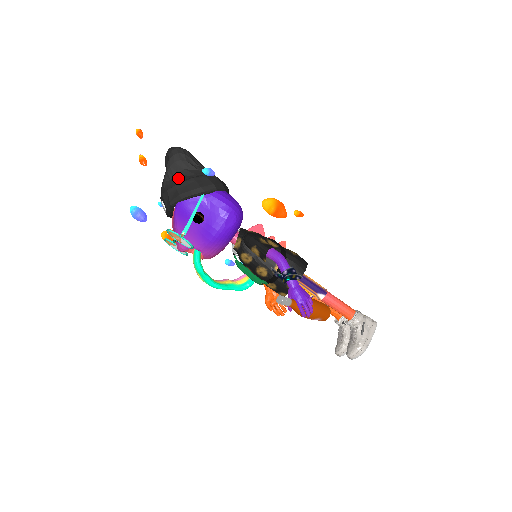
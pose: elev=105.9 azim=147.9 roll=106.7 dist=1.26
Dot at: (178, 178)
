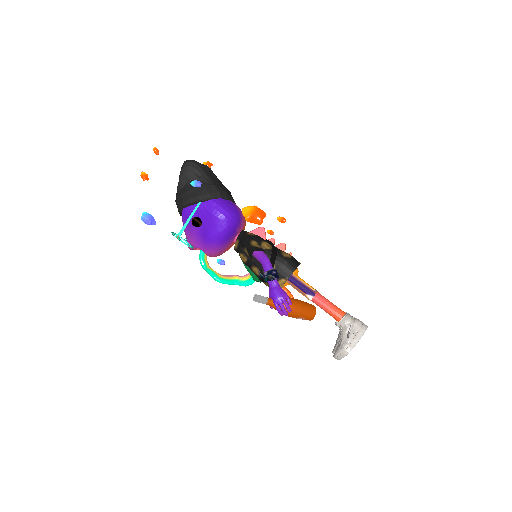
Dot at: (185, 188)
